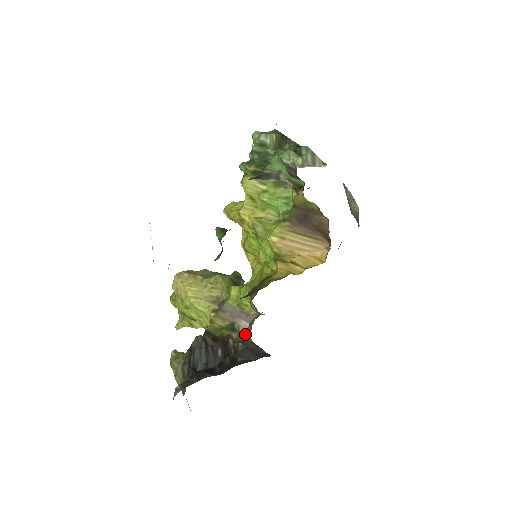
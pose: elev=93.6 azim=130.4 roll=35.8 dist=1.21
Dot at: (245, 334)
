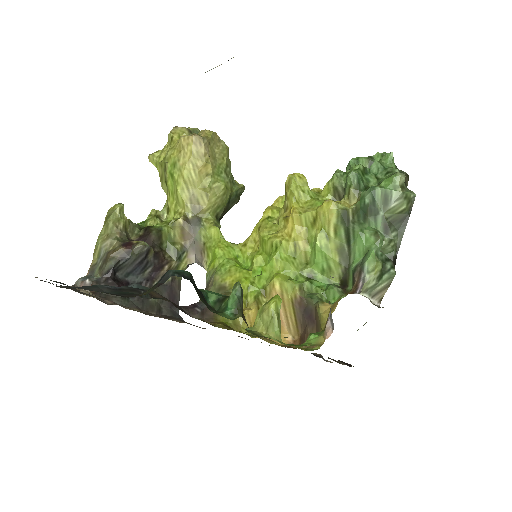
Dot at: (183, 268)
